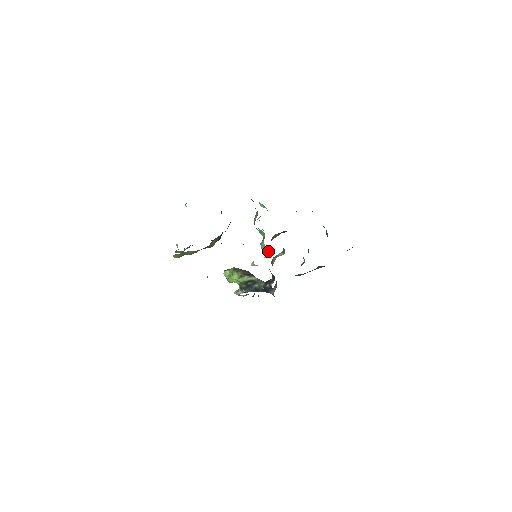
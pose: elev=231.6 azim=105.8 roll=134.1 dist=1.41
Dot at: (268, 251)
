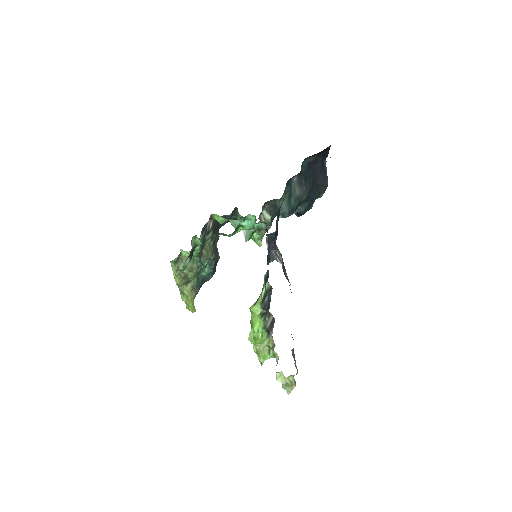
Dot at: (254, 219)
